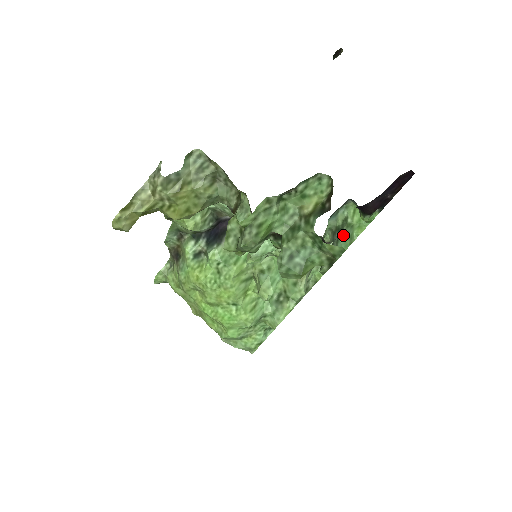
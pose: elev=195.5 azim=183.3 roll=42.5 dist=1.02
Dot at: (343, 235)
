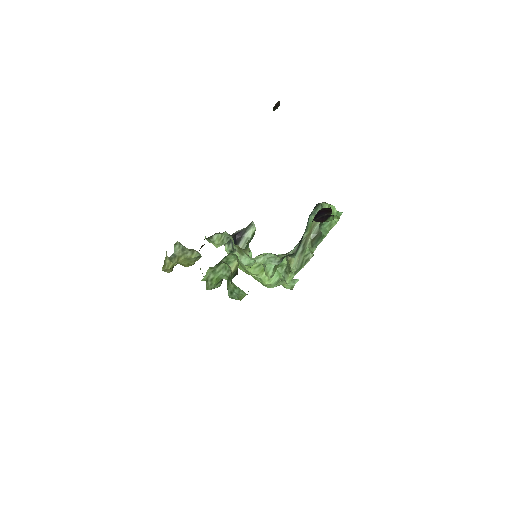
Dot at: (321, 226)
